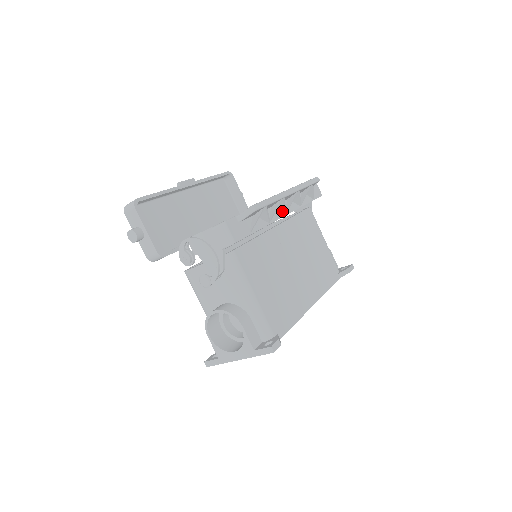
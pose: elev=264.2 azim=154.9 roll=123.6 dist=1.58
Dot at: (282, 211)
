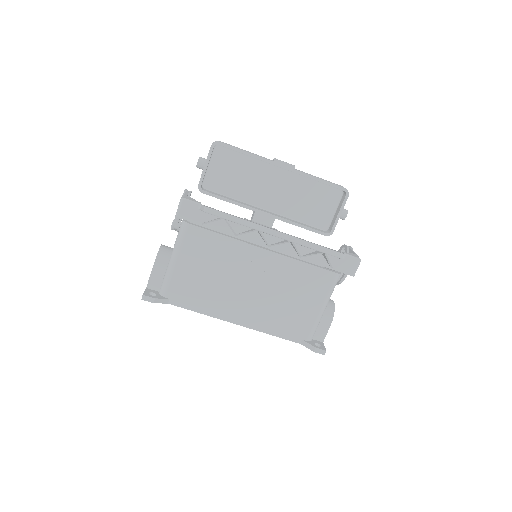
Dot at: (265, 241)
